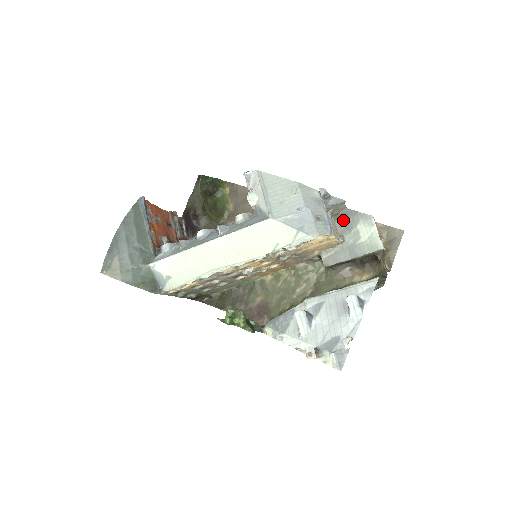
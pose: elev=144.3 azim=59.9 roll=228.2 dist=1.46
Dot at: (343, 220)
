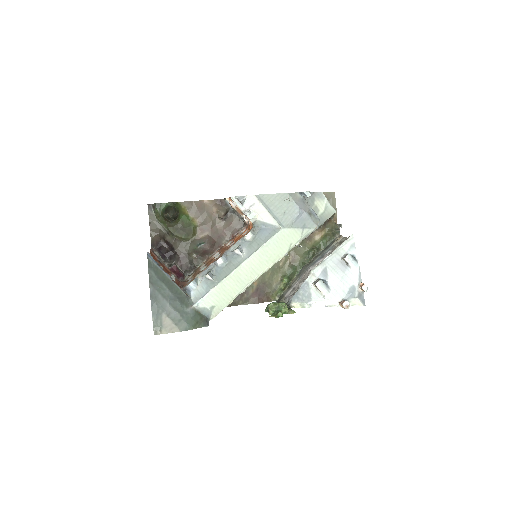
Dot at: occluded
